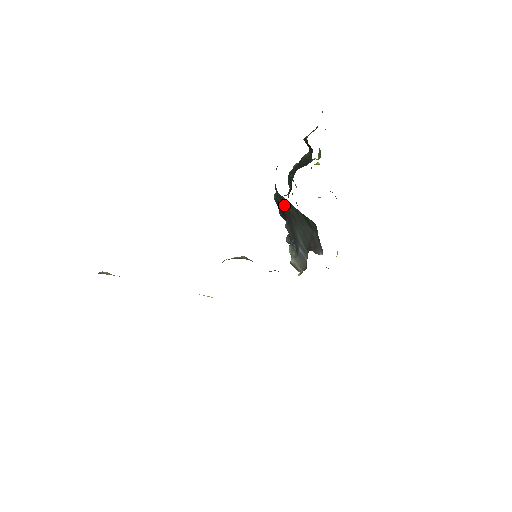
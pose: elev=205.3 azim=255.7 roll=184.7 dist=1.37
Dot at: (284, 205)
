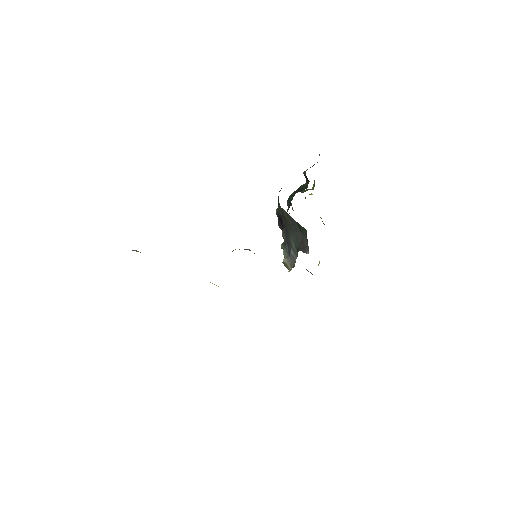
Dot at: (284, 216)
